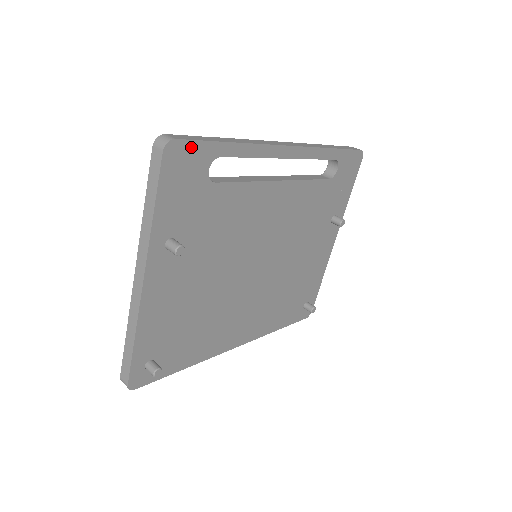
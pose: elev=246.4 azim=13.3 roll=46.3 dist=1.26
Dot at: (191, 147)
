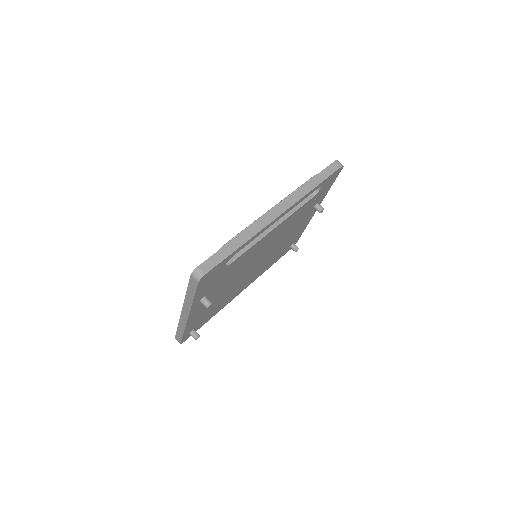
Dot at: (215, 268)
